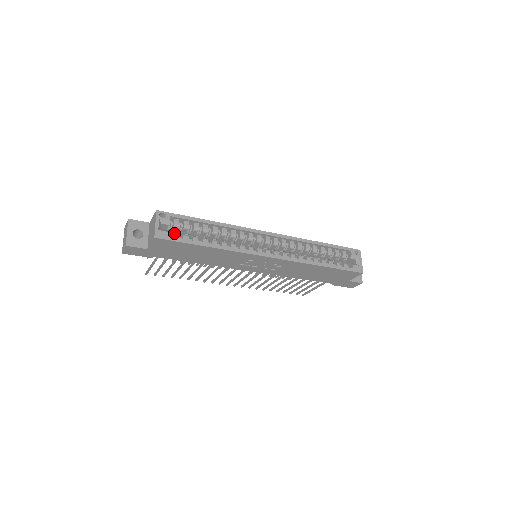
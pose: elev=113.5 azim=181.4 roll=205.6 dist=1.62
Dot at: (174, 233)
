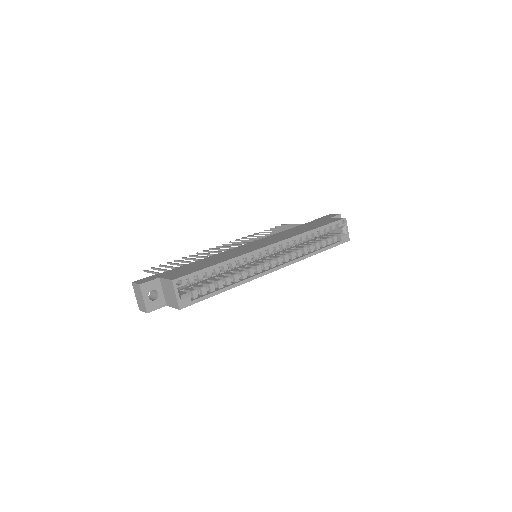
Dot at: (193, 292)
